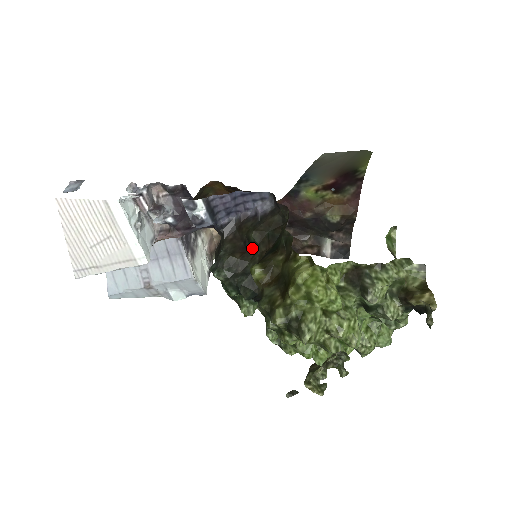
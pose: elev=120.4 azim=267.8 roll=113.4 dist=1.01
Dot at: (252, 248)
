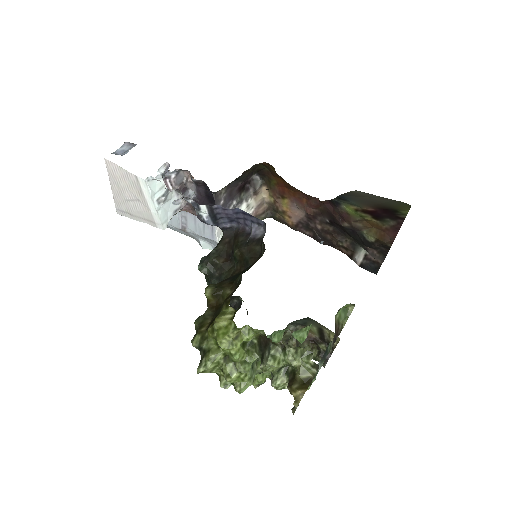
Dot at: (234, 260)
